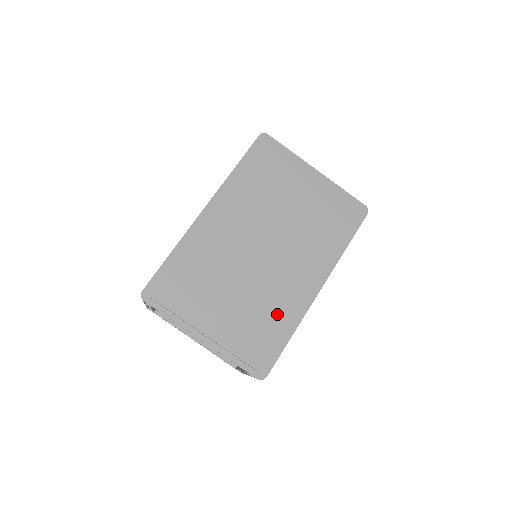
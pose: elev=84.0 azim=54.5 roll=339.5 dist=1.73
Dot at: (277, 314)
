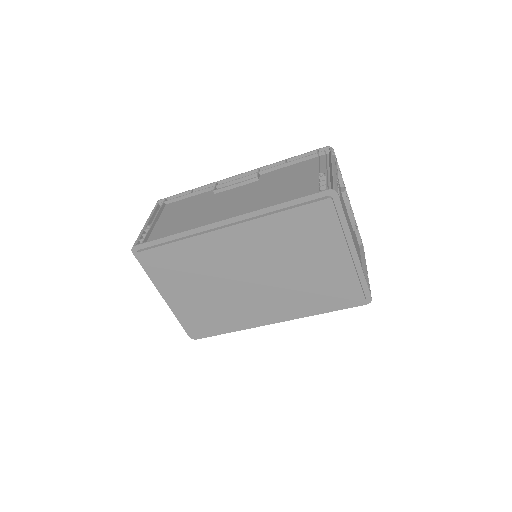
Dot at: (229, 319)
